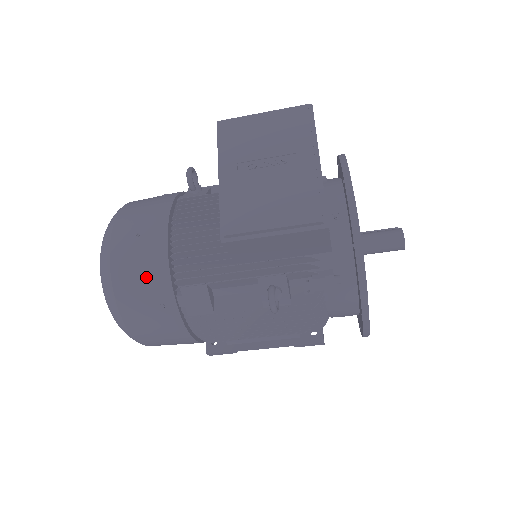
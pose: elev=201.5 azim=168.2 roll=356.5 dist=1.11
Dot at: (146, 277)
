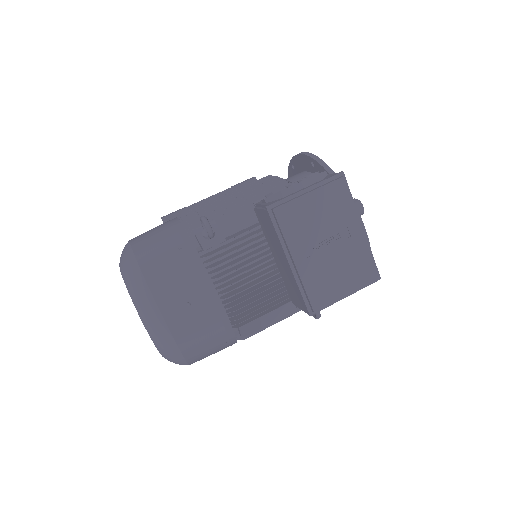
Dot at: (210, 333)
